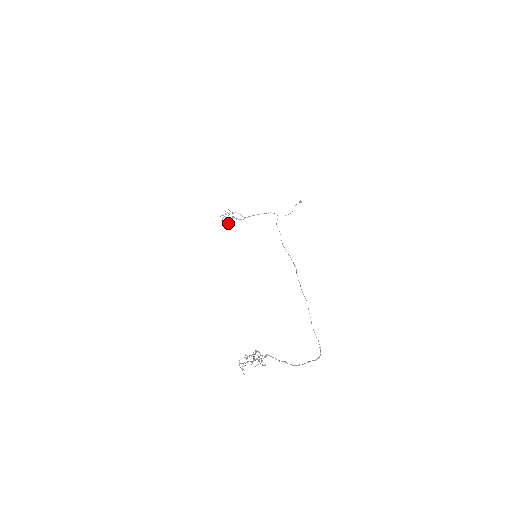
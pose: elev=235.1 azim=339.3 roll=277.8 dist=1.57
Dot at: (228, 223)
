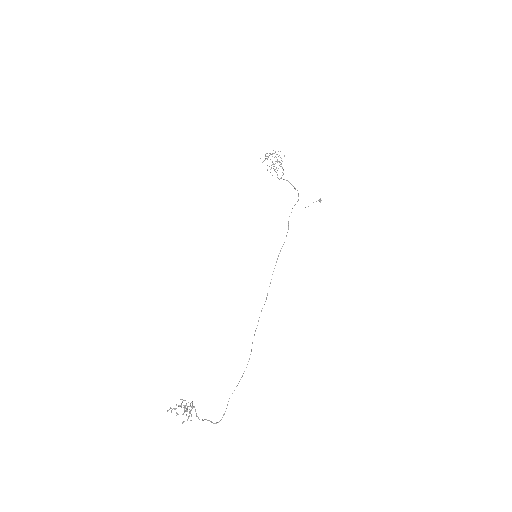
Dot at: occluded
